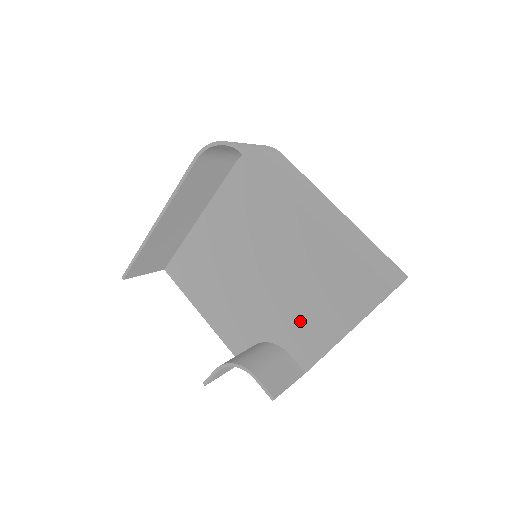
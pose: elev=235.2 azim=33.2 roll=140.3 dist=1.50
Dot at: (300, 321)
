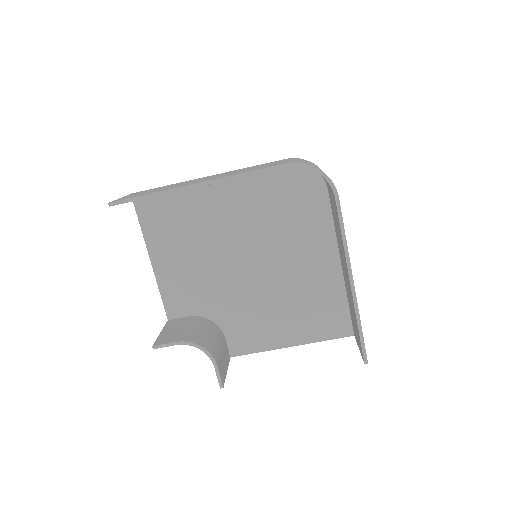
Dot at: (253, 320)
